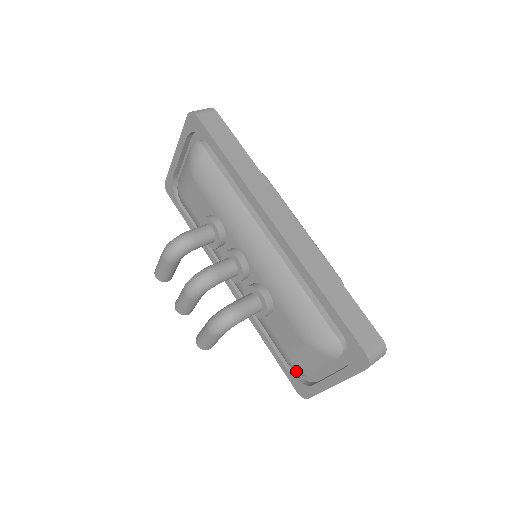
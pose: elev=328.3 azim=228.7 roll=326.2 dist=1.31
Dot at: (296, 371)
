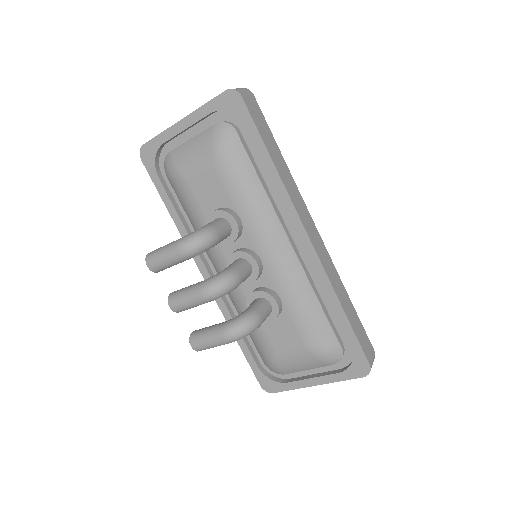
Dot at: (274, 370)
